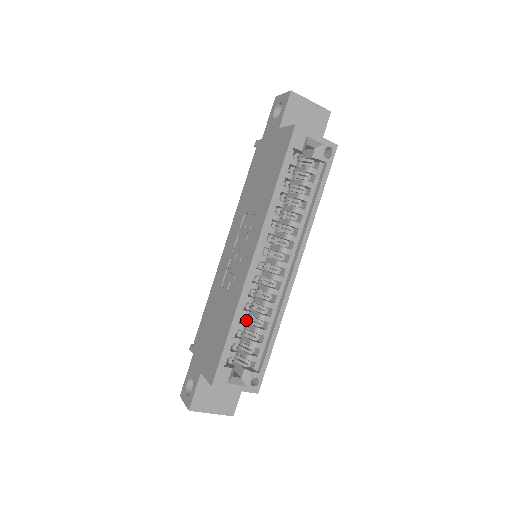
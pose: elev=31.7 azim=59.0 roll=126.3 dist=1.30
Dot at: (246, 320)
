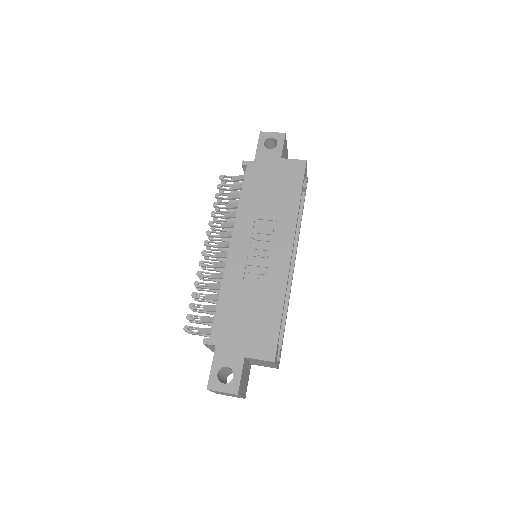
Dot at: occluded
